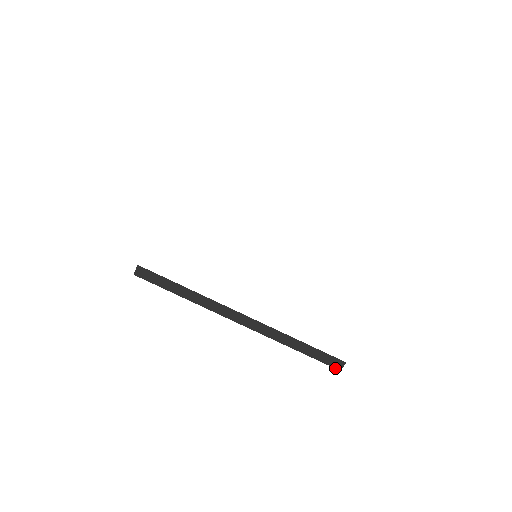
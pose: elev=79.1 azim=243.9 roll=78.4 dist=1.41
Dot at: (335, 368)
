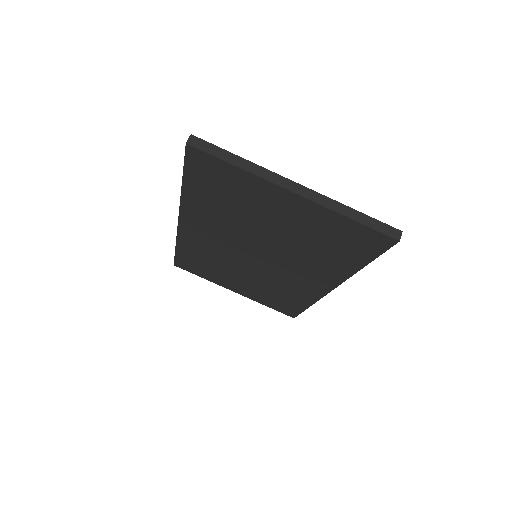
Dot at: (394, 238)
